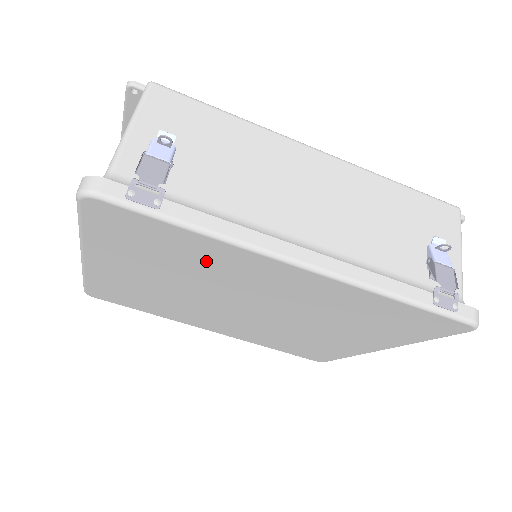
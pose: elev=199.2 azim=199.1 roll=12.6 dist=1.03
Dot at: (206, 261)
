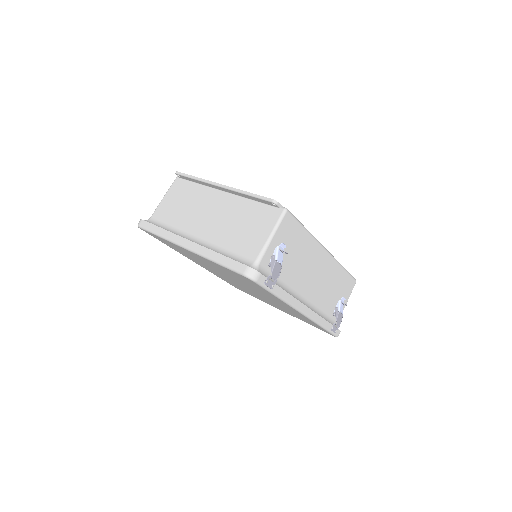
Dot at: (261, 291)
